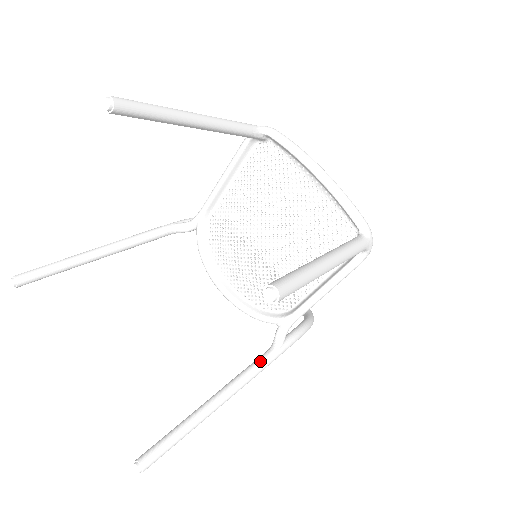
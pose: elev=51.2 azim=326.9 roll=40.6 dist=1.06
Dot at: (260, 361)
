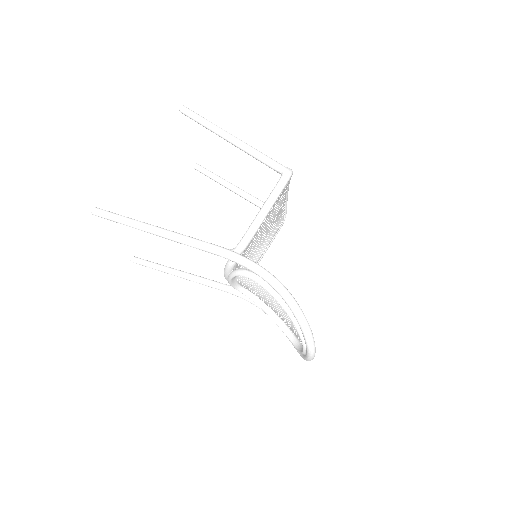
Dot at: (204, 242)
